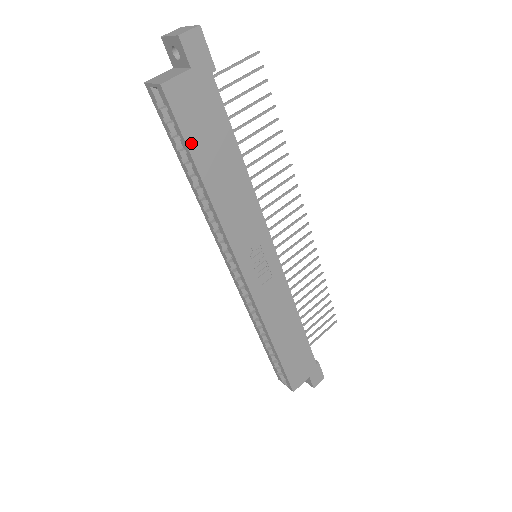
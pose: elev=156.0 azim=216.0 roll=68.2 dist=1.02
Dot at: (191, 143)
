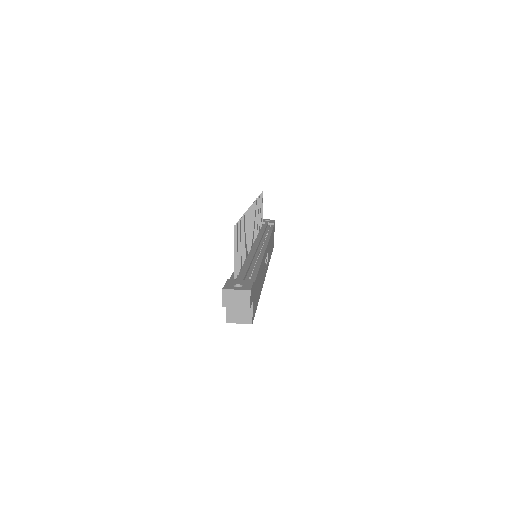
Dot at: (257, 305)
